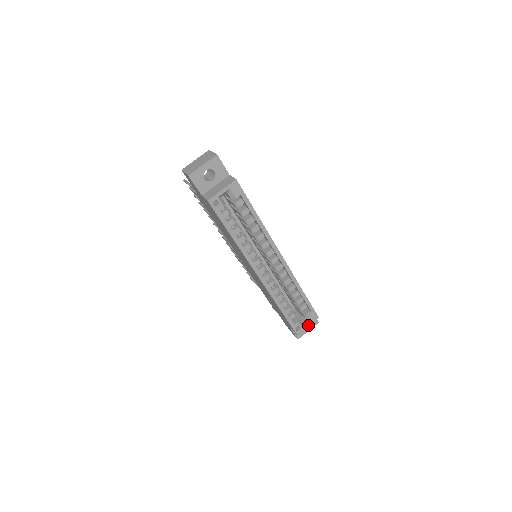
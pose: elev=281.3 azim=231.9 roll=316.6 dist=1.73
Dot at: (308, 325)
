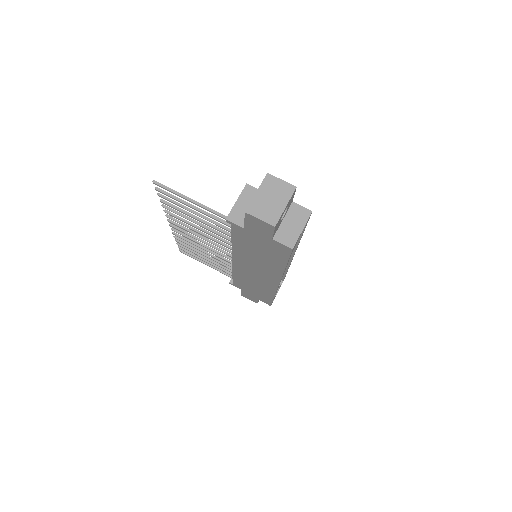
Dot at: occluded
